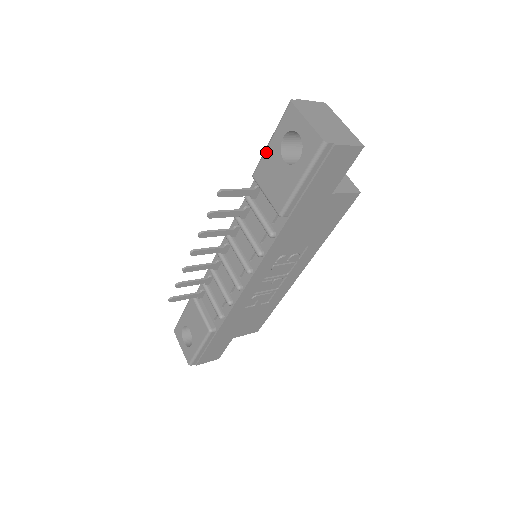
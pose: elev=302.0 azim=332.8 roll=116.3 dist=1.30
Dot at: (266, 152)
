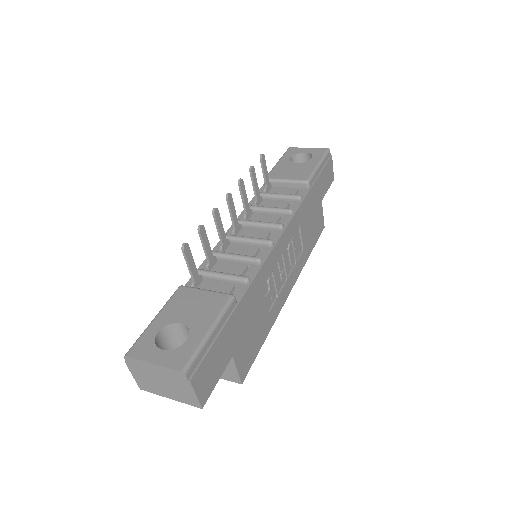
Dot at: (276, 166)
